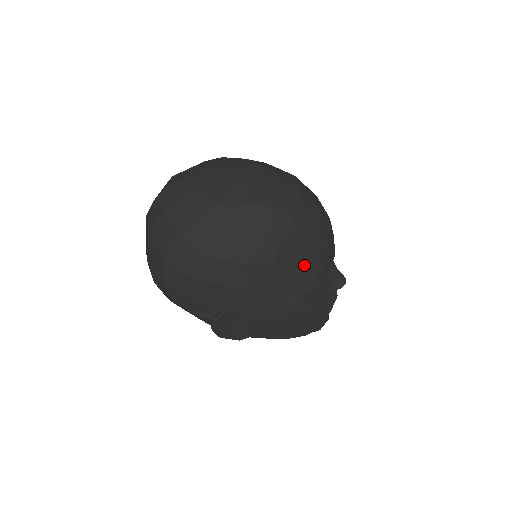
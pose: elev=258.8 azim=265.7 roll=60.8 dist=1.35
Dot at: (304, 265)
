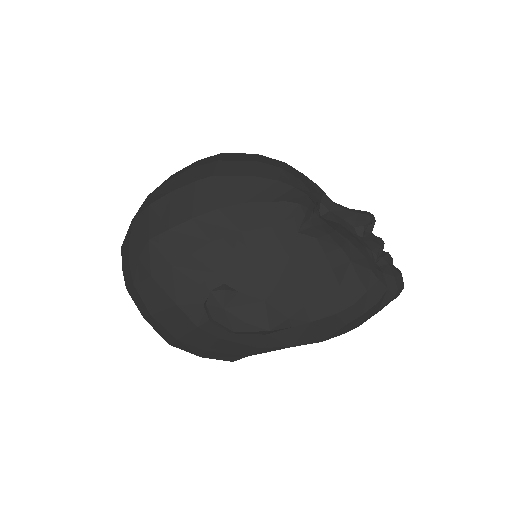
Dot at: (262, 193)
